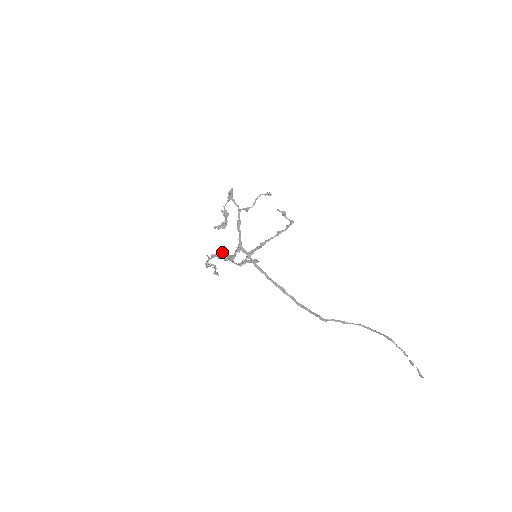
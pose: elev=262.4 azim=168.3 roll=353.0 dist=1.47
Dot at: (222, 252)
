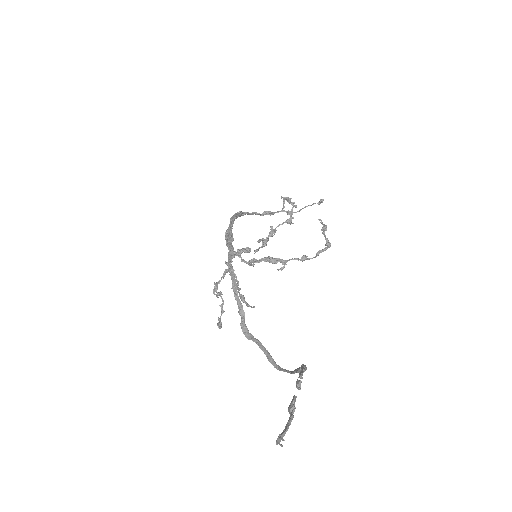
Dot at: (234, 255)
